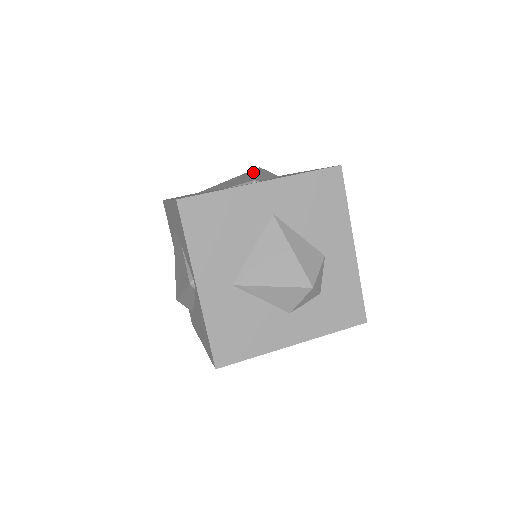
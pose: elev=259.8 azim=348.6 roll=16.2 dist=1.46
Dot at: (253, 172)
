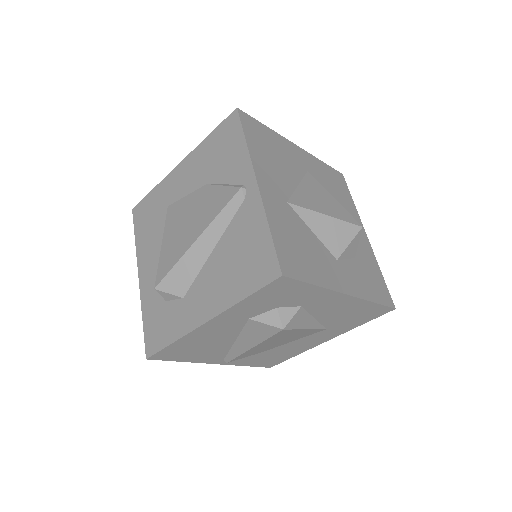
Dot at: occluded
